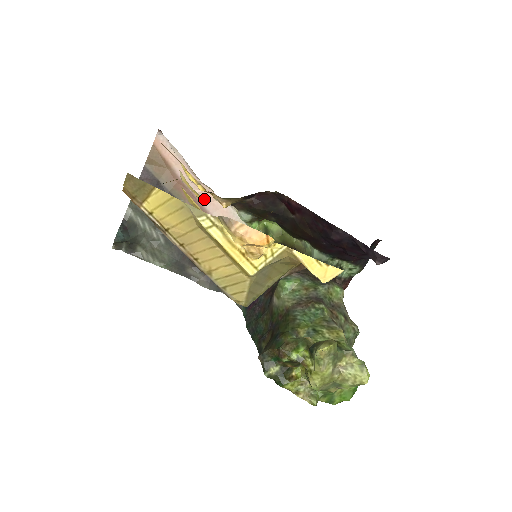
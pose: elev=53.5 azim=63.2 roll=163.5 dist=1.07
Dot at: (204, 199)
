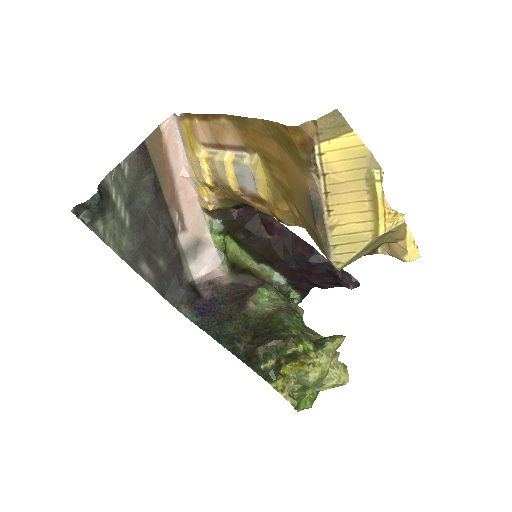
Dot at: (183, 197)
